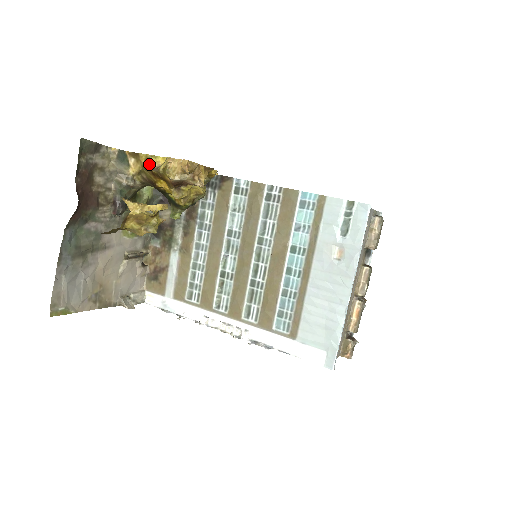
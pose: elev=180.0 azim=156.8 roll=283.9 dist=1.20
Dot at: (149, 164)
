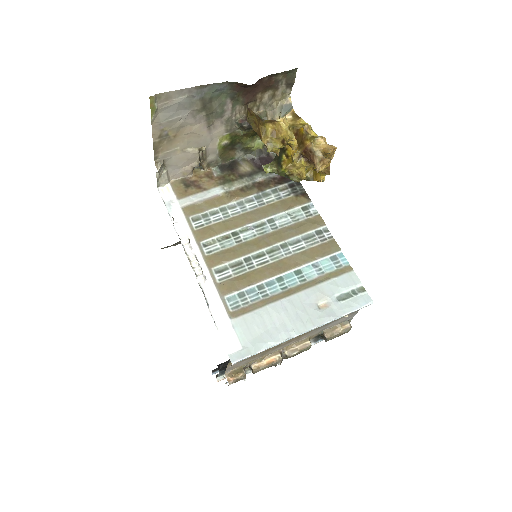
Dot at: (308, 125)
